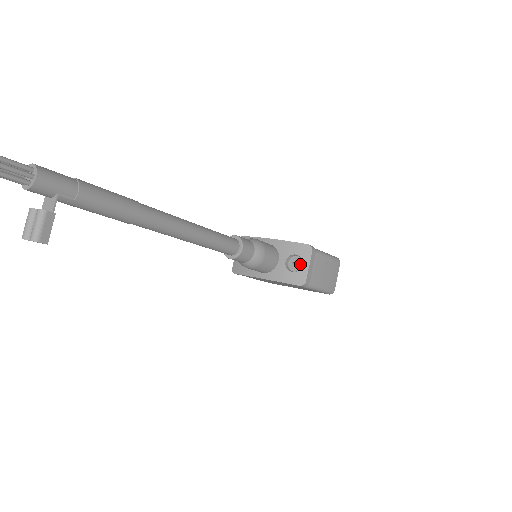
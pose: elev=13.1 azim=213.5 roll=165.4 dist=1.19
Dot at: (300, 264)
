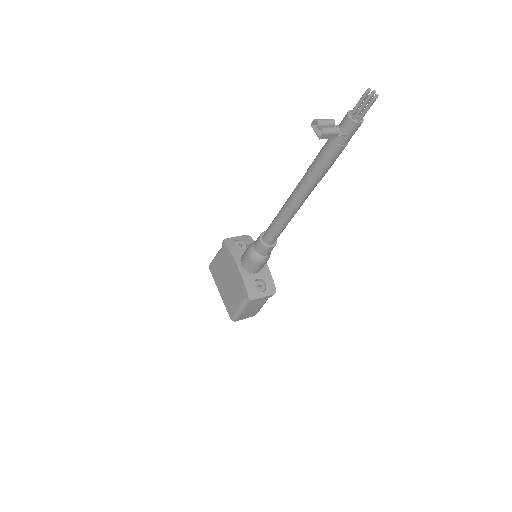
Dot at: (262, 290)
